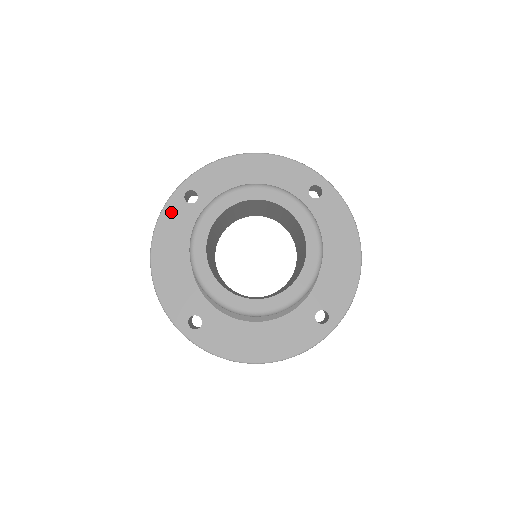
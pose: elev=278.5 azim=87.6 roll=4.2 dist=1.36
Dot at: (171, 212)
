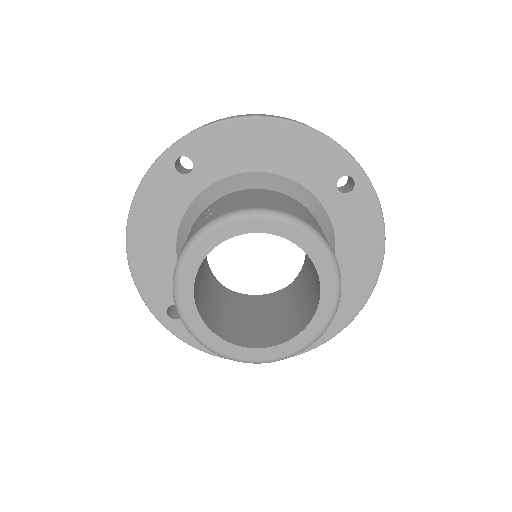
Dot at: (156, 181)
